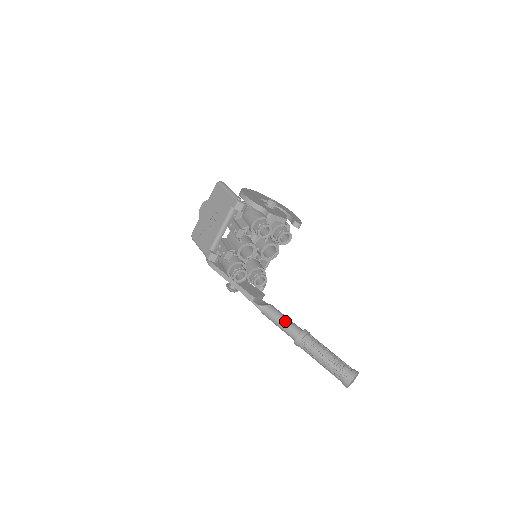
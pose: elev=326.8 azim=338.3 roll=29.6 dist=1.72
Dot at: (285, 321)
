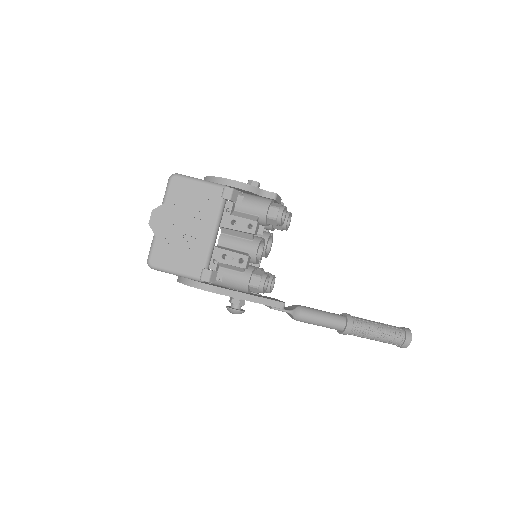
Dot at: (325, 314)
